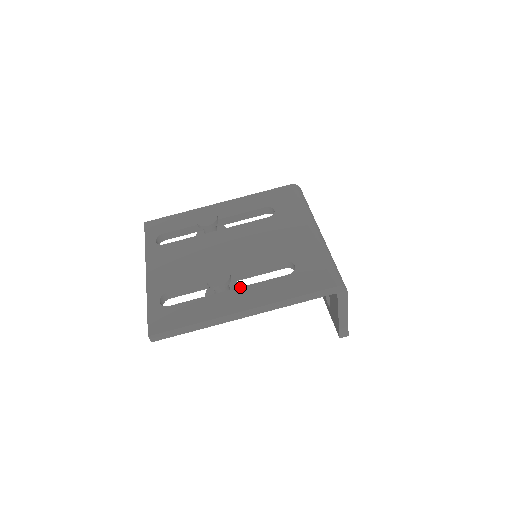
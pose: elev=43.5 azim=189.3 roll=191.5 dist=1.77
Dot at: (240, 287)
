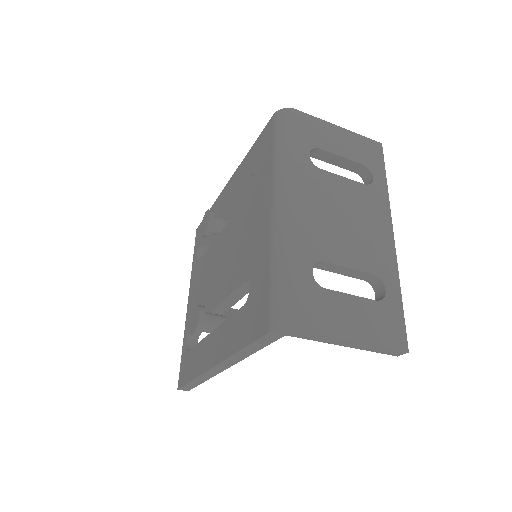
Dot at: (217, 327)
